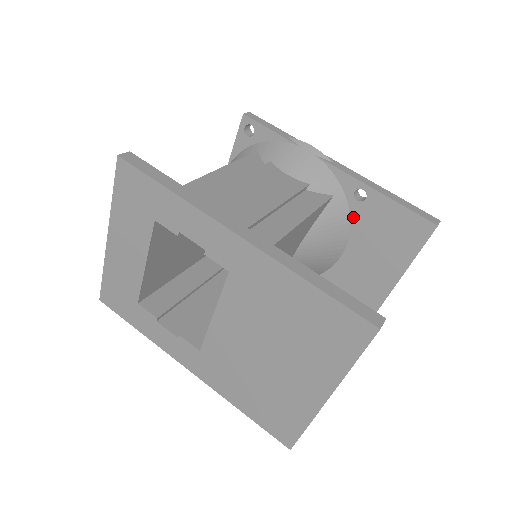
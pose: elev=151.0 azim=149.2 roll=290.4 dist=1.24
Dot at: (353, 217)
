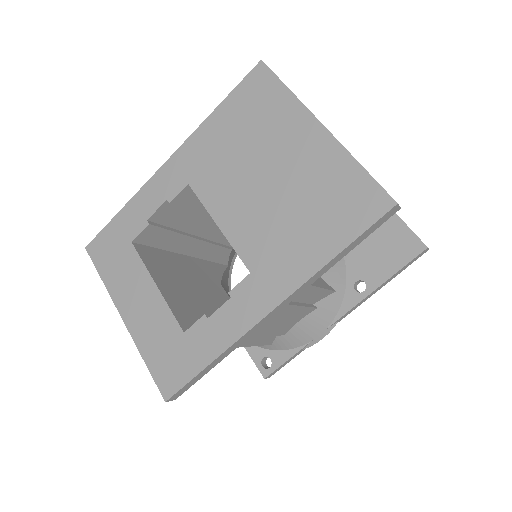
Dot at: occluded
